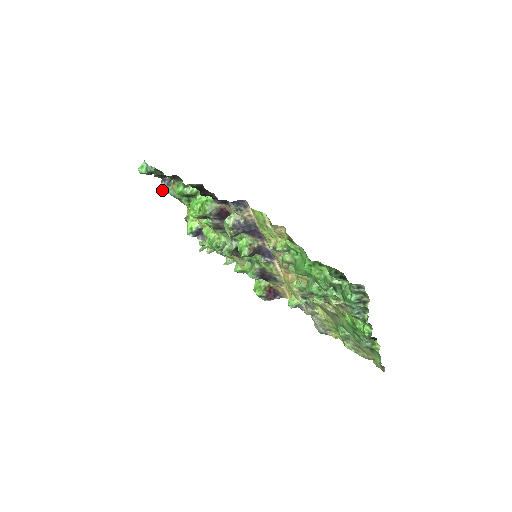
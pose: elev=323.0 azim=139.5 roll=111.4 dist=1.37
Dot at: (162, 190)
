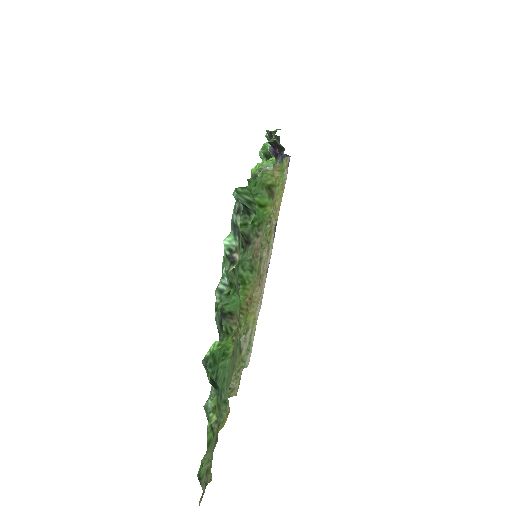
Dot at: (261, 151)
